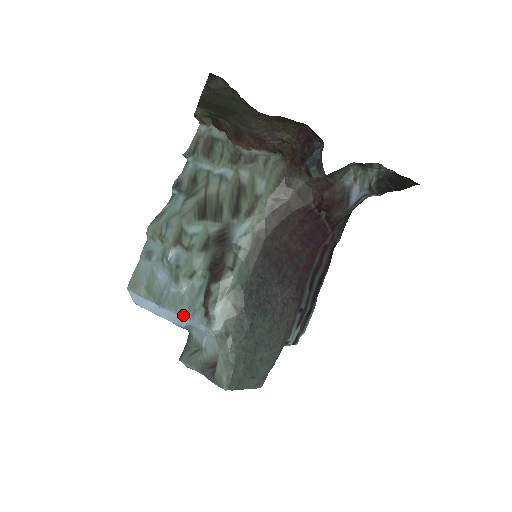
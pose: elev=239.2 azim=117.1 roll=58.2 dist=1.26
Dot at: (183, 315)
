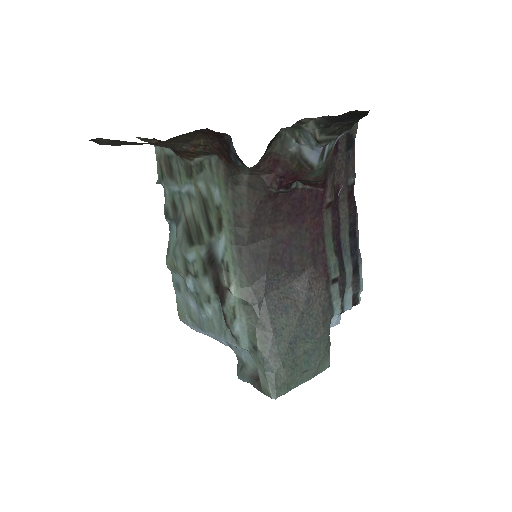
Dot at: (219, 337)
